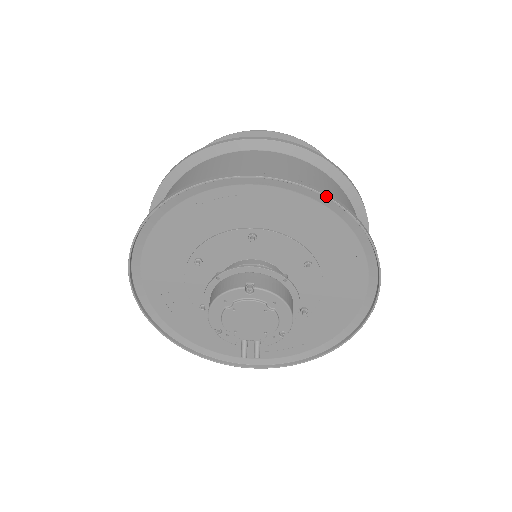
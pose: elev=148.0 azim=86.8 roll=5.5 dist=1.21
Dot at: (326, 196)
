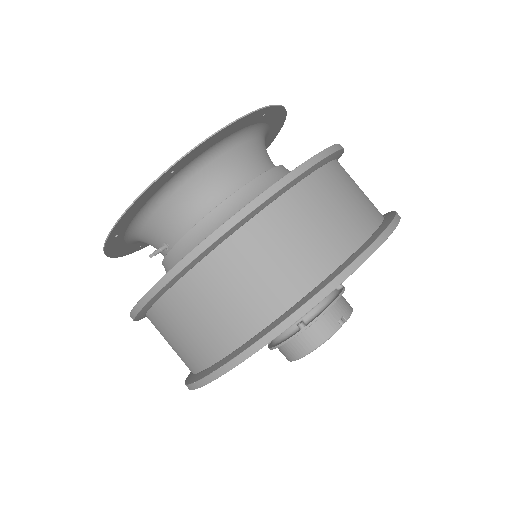
Dot at: occluded
